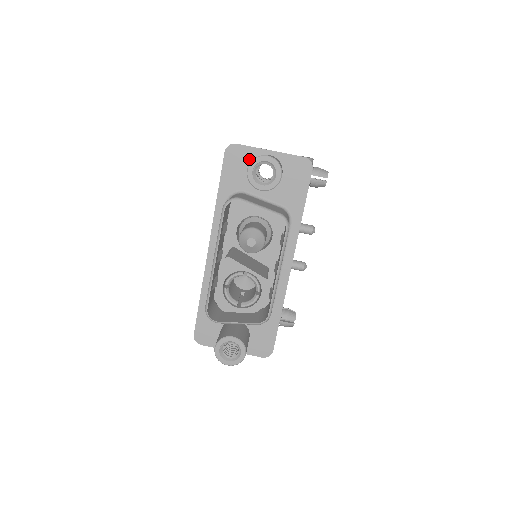
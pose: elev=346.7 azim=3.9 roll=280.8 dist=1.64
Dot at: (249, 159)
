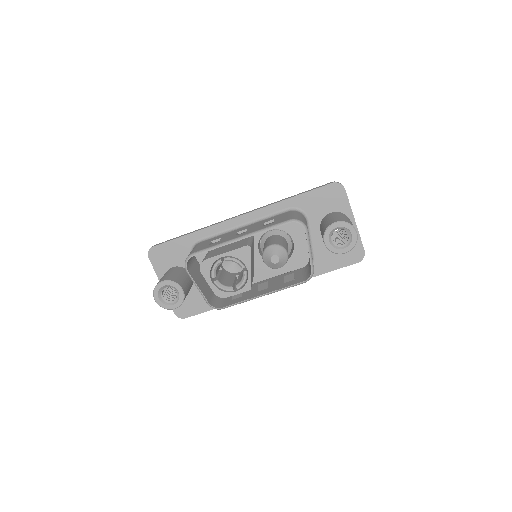
Dot at: (338, 207)
